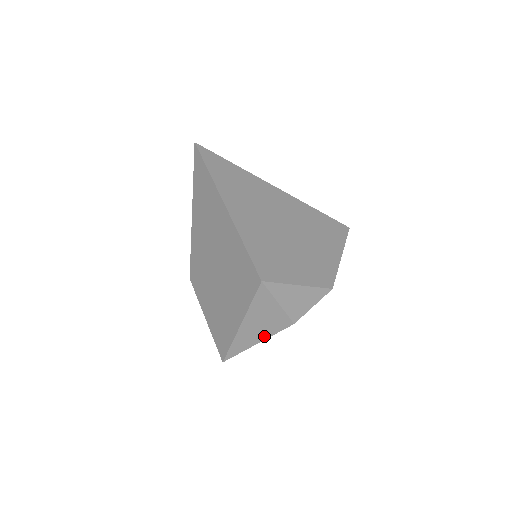
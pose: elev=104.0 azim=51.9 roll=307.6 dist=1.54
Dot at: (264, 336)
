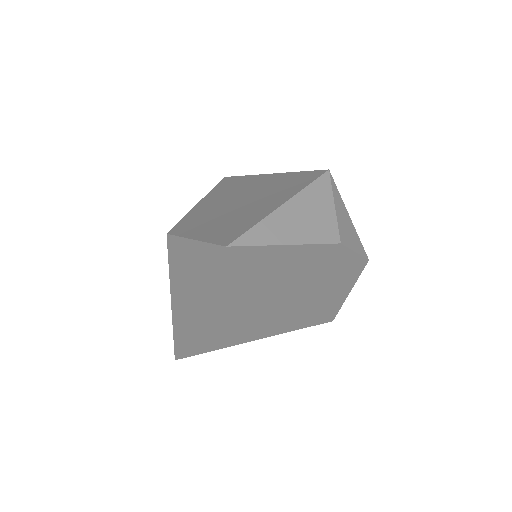
Dot at: (301, 238)
